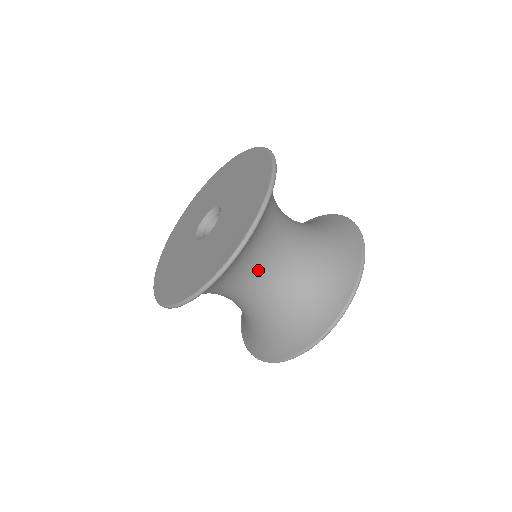
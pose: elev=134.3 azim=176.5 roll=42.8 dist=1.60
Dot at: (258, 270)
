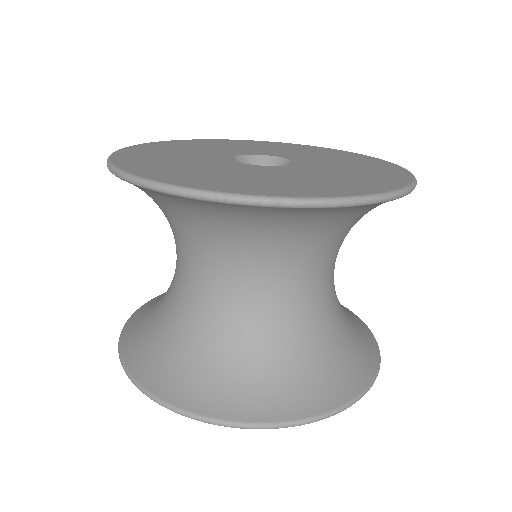
Dot at: (253, 263)
